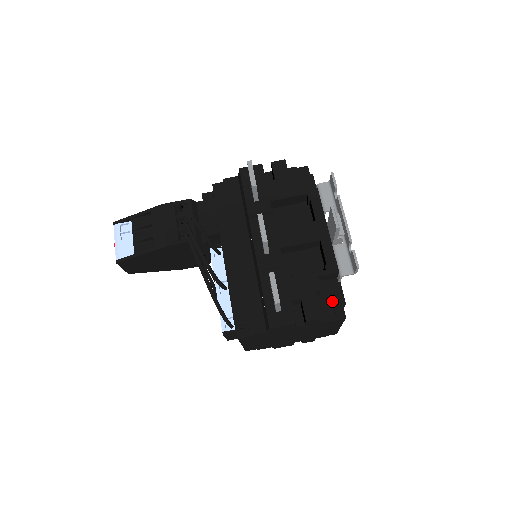
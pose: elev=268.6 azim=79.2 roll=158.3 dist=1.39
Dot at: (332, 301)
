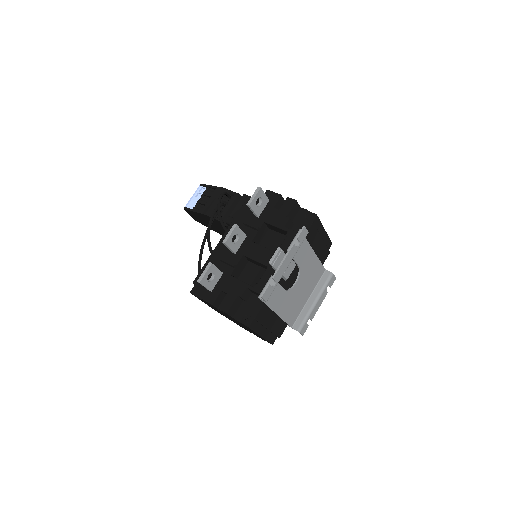
Dot at: (249, 310)
